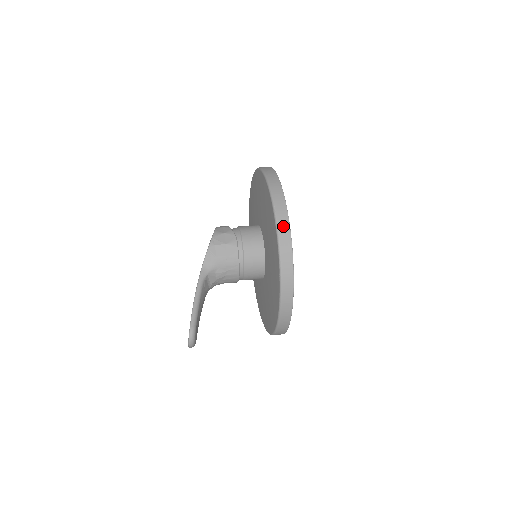
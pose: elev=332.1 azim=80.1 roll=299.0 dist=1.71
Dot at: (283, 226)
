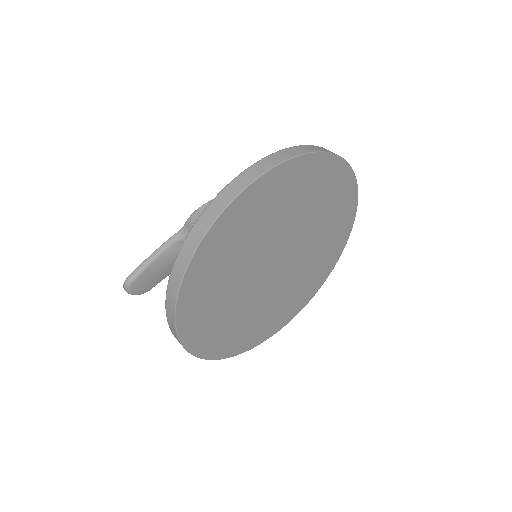
Dot at: (184, 254)
